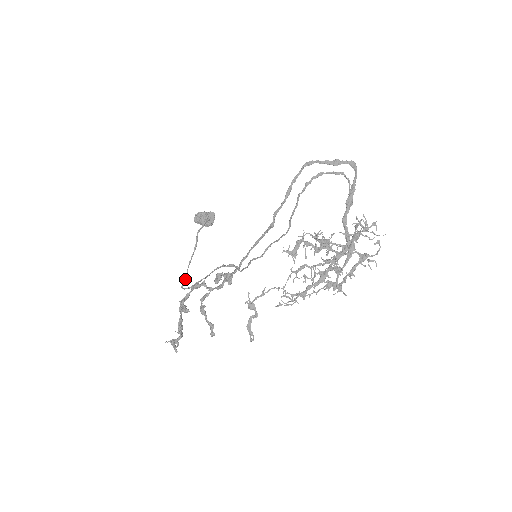
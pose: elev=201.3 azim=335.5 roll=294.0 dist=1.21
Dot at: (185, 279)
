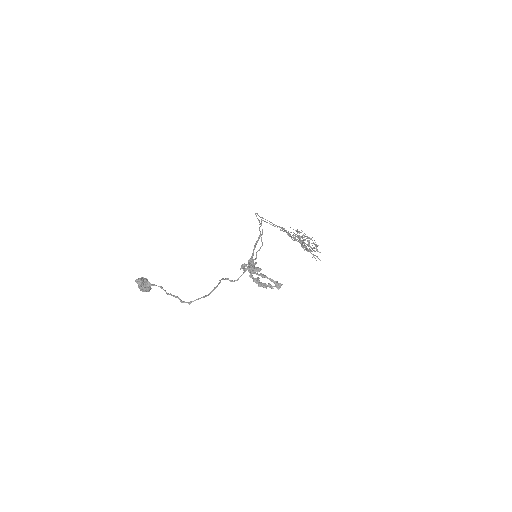
Dot at: (187, 302)
